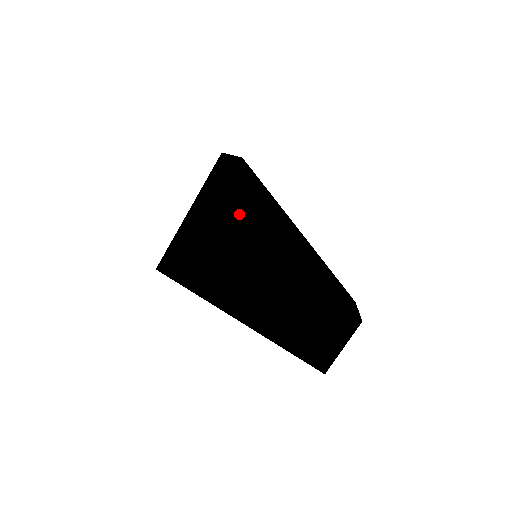
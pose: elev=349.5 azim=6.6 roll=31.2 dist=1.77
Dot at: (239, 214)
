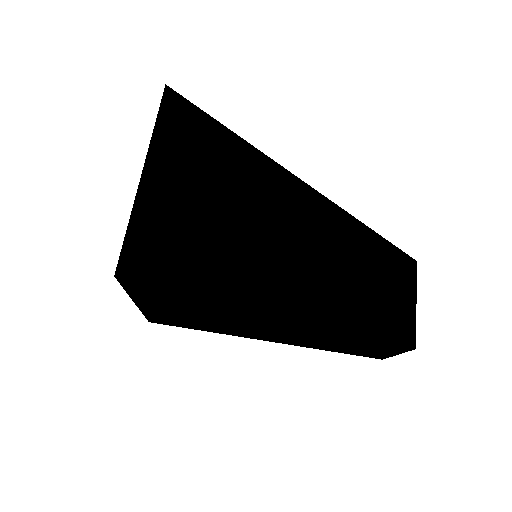
Dot at: (195, 306)
